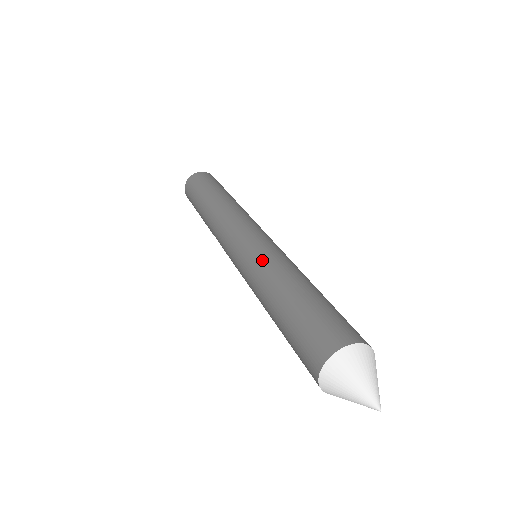
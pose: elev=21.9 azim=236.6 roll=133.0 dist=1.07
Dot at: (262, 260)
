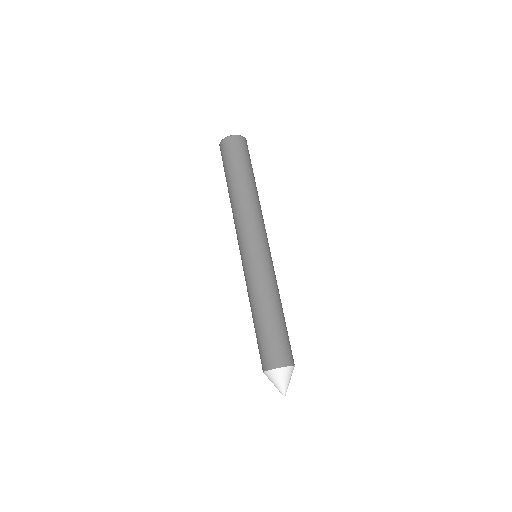
Dot at: (252, 280)
